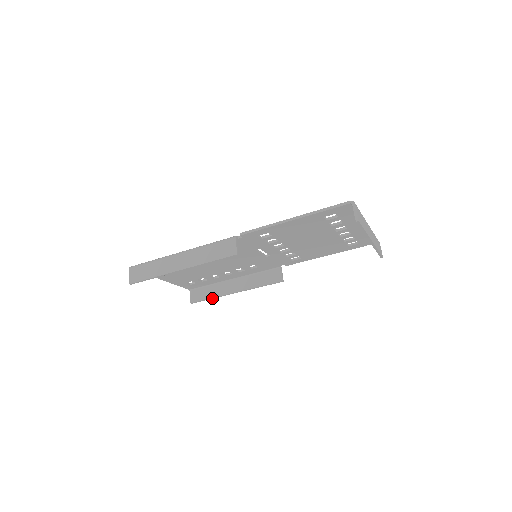
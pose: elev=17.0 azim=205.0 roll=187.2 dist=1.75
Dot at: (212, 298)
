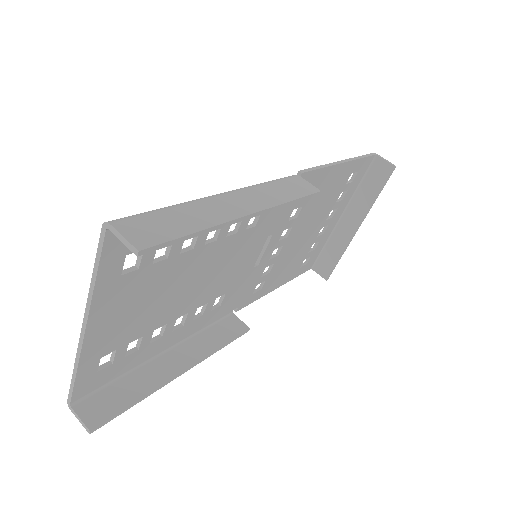
Dot at: (140, 400)
